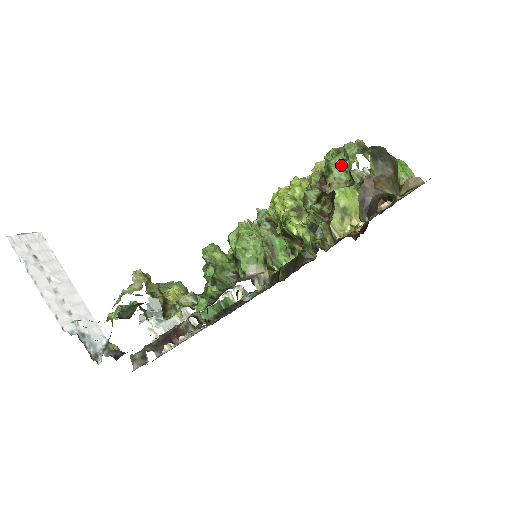
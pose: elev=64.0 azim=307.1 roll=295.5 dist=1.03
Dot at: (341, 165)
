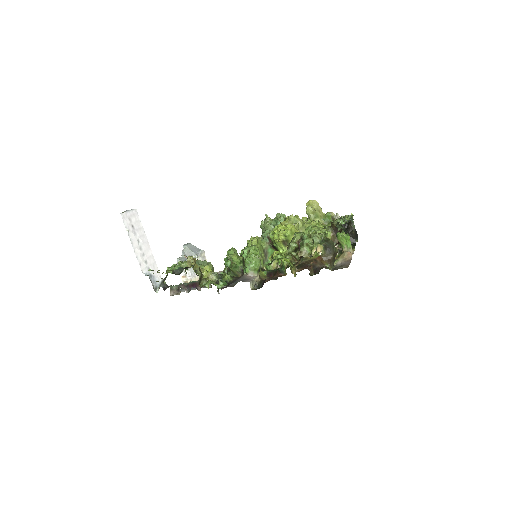
Dot at: (309, 245)
